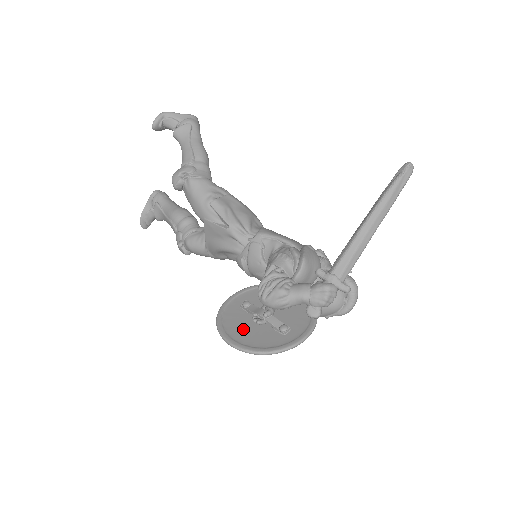
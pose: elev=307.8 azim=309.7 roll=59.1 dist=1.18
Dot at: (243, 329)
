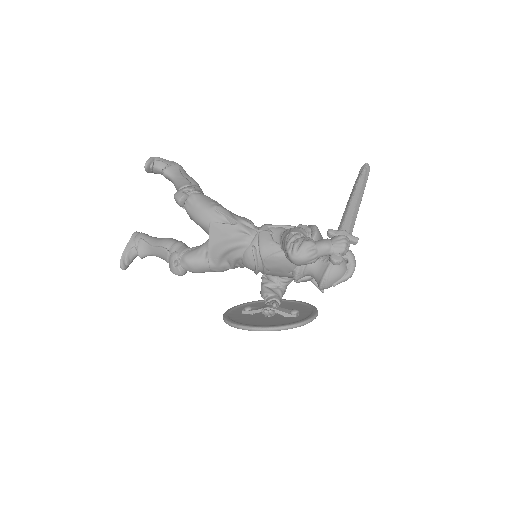
Dot at: (256, 321)
